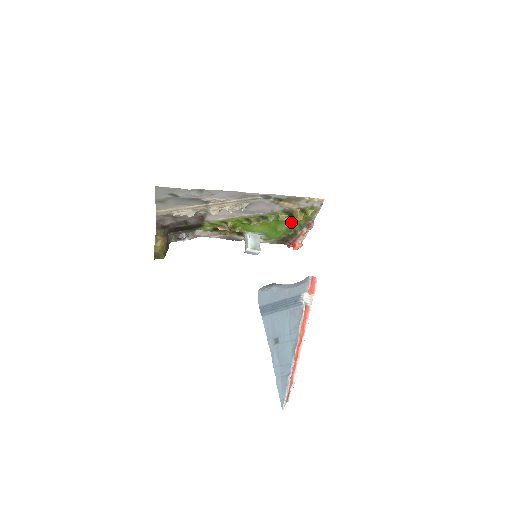
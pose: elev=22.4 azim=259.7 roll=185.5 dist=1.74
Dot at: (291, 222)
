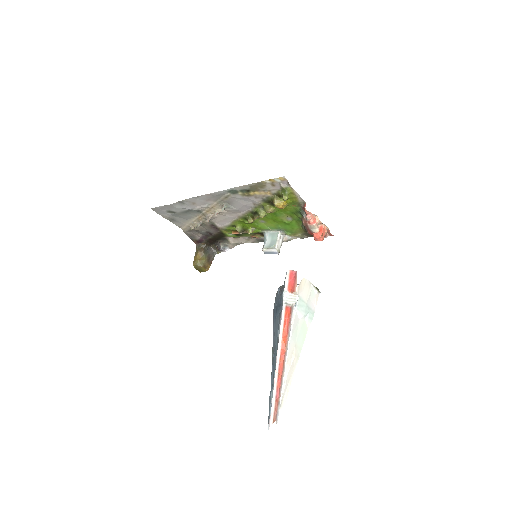
Dot at: (286, 211)
